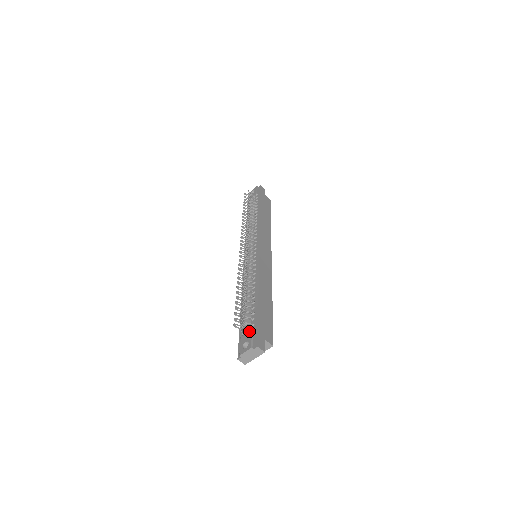
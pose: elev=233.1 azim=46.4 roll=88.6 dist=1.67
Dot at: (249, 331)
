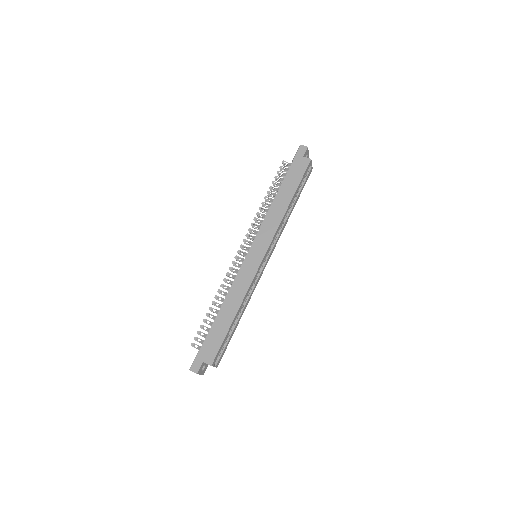
Dot at: occluded
